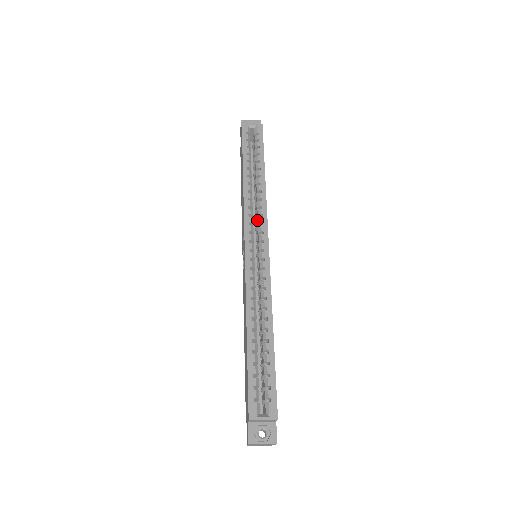
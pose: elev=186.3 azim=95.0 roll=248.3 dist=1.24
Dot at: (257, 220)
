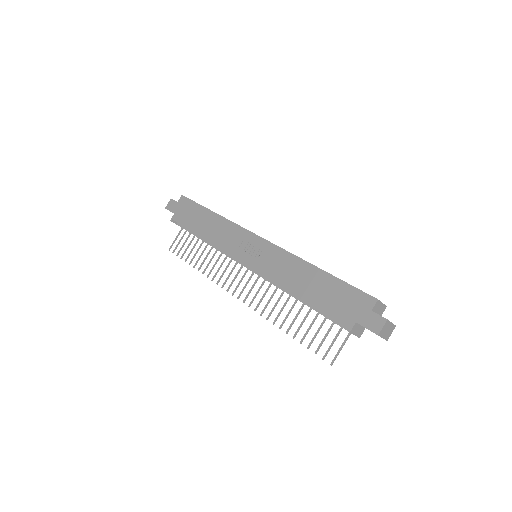
Dot at: occluded
